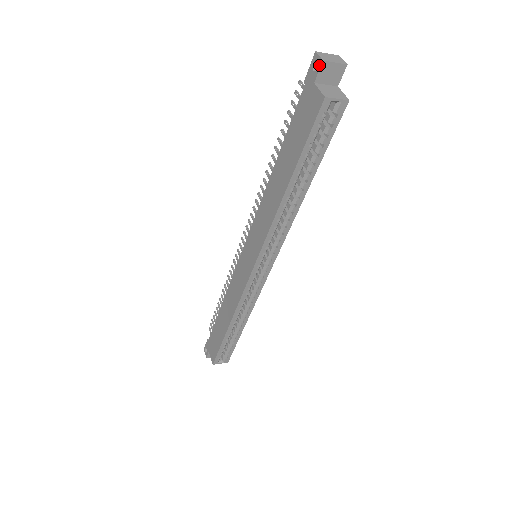
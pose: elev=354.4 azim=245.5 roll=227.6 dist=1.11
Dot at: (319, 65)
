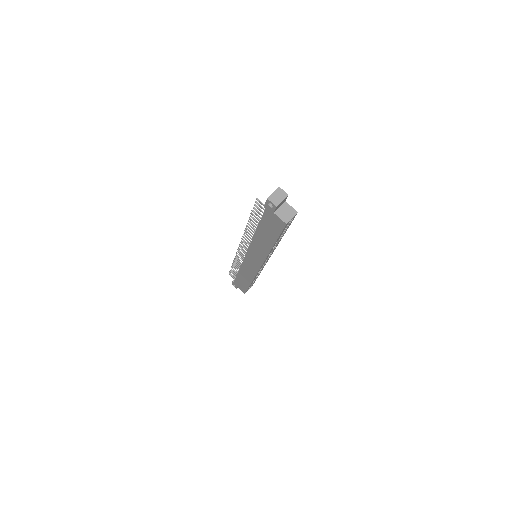
Dot at: (274, 207)
